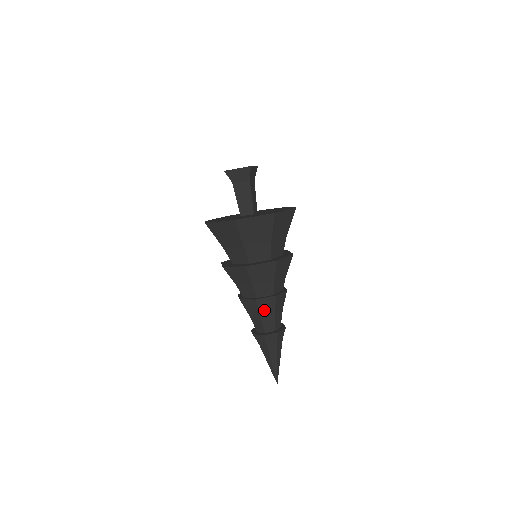
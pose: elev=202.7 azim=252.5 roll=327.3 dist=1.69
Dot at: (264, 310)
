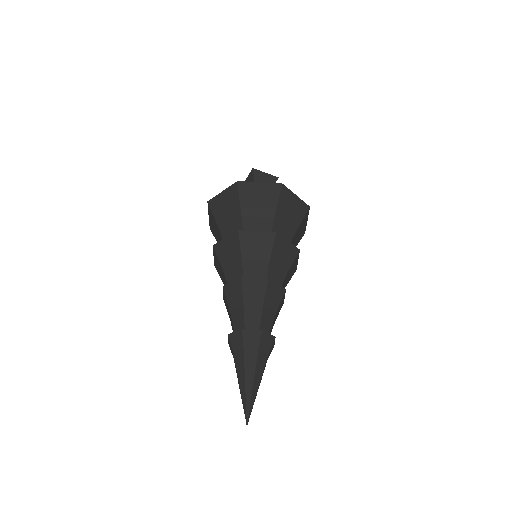
Dot at: (269, 300)
